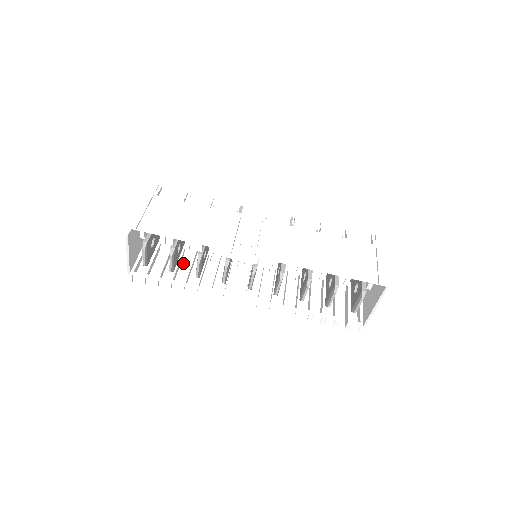
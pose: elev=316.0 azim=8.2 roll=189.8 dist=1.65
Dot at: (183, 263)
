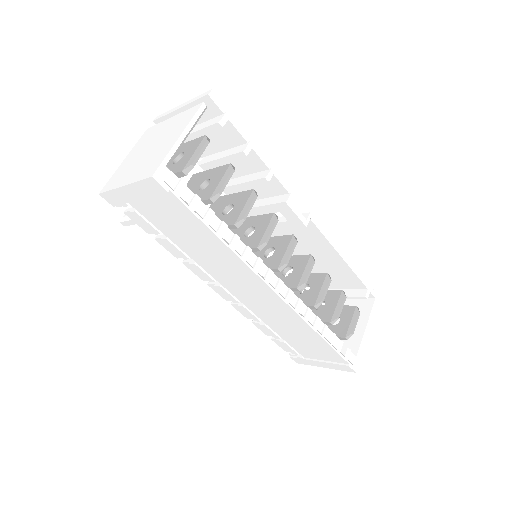
Dot at: occluded
